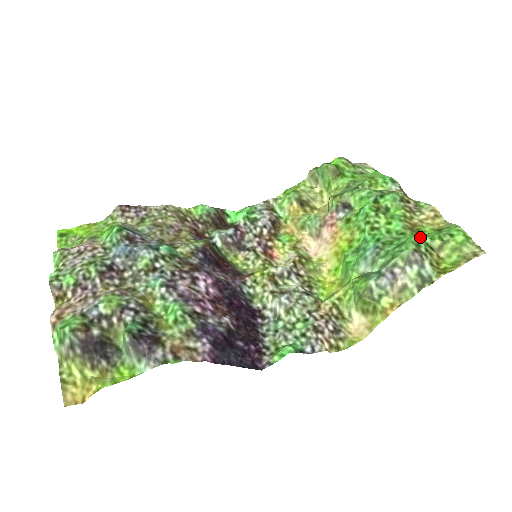
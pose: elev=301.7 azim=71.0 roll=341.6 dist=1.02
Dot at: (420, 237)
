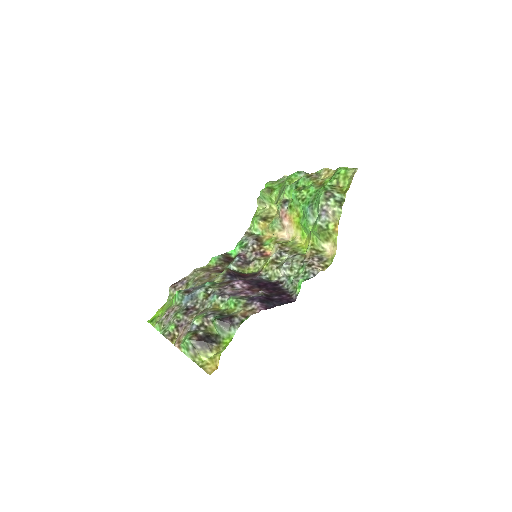
Dot at: (325, 185)
